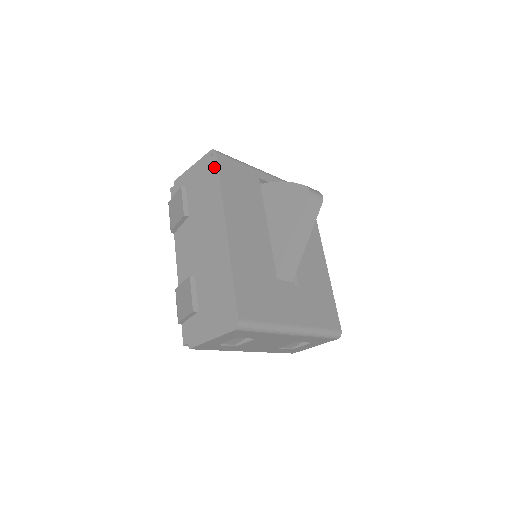
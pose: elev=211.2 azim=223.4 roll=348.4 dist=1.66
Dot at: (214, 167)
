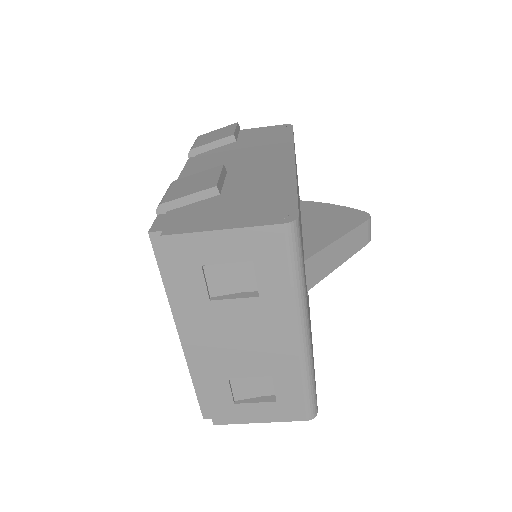
Dot at: (287, 131)
